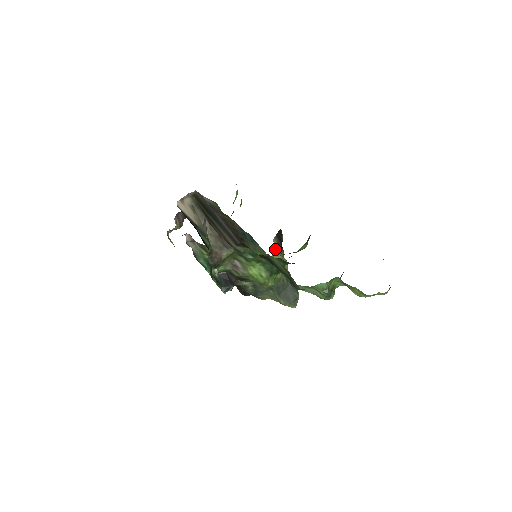
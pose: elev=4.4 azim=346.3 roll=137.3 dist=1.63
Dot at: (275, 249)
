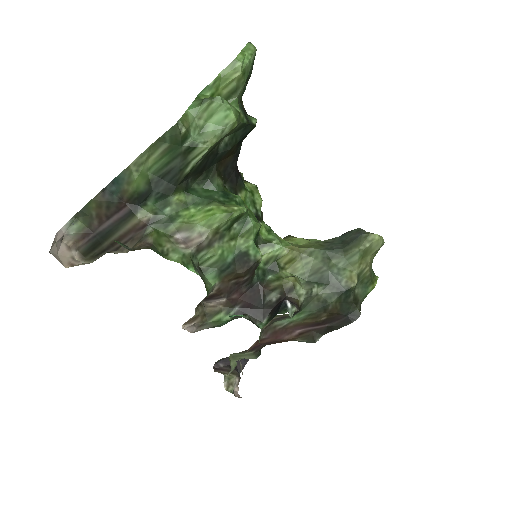
Dot at: occluded
